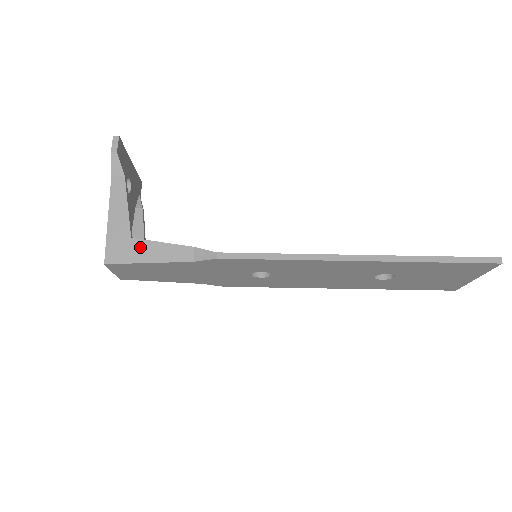
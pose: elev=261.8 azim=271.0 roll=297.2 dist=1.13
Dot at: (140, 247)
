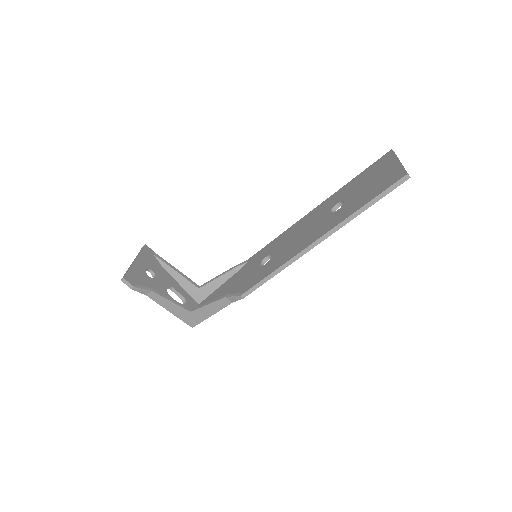
Dot at: (200, 313)
